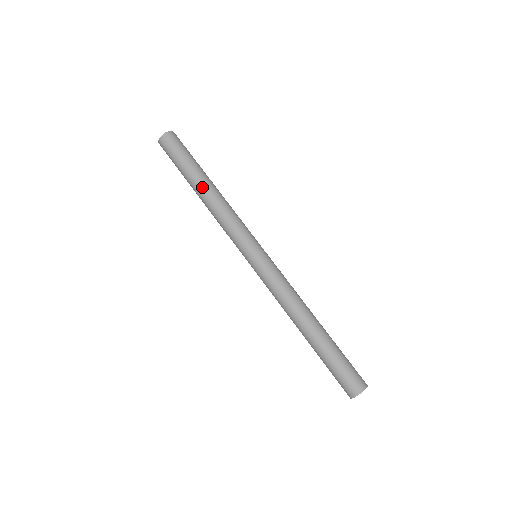
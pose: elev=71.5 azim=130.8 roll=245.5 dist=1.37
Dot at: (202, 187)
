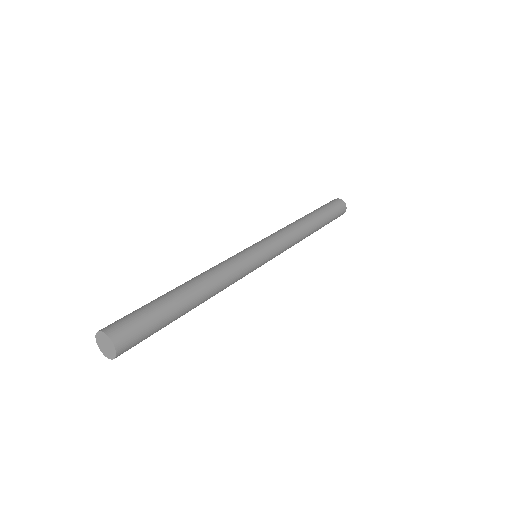
Dot at: occluded
